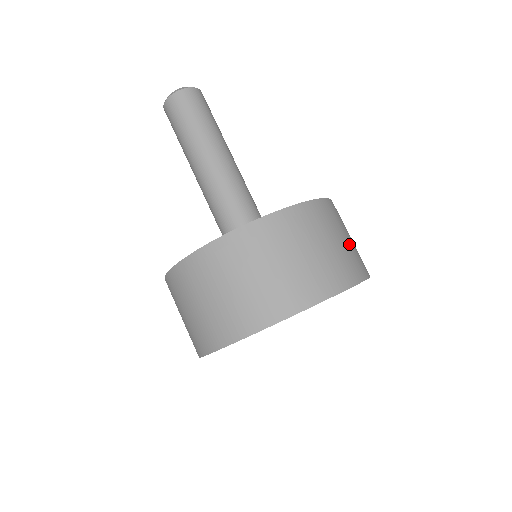
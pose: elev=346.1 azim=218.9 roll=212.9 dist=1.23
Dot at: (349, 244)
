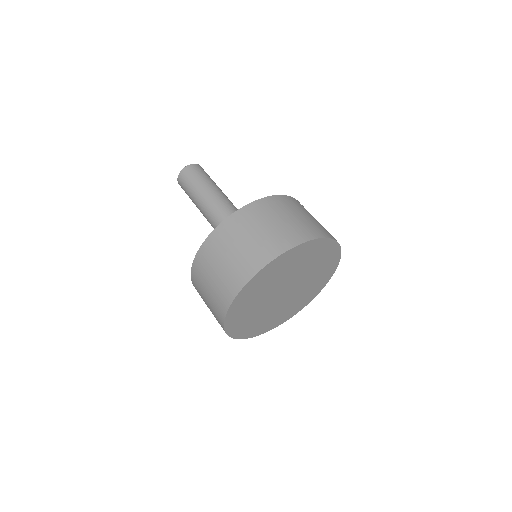
Dot at: occluded
